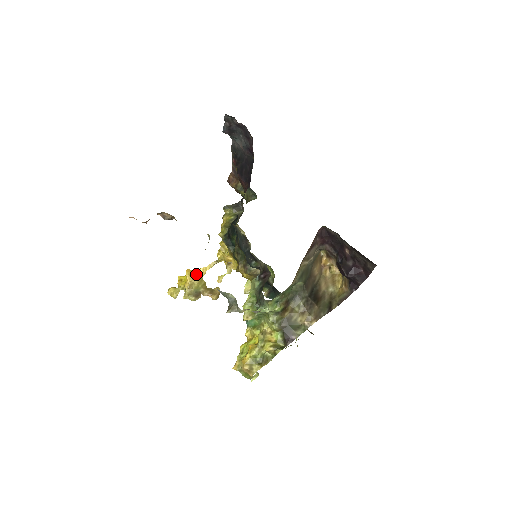
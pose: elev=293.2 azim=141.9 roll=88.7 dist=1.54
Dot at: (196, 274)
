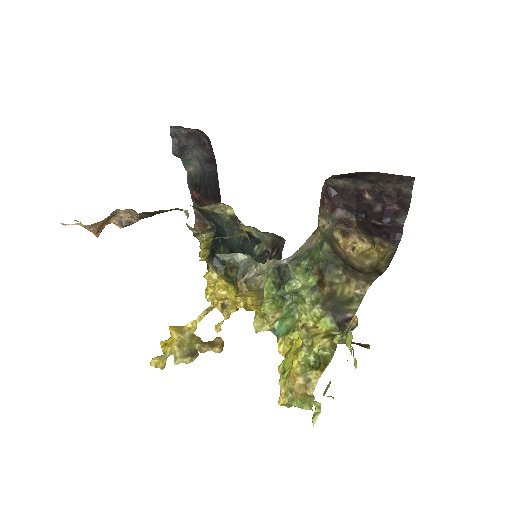
Dot at: (184, 330)
